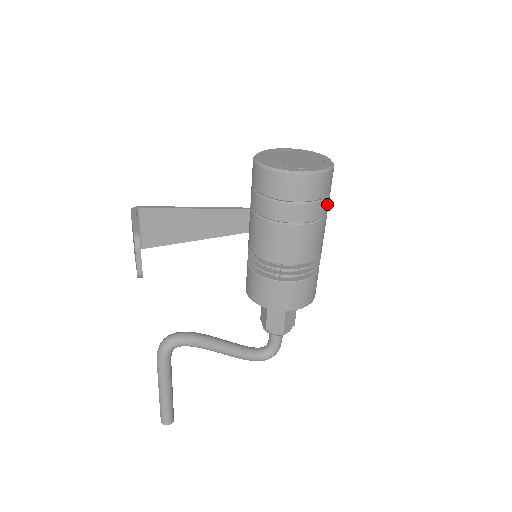
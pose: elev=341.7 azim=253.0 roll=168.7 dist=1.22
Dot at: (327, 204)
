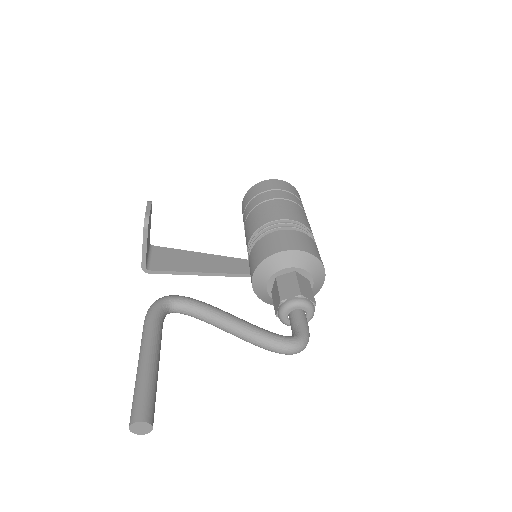
Dot at: (302, 206)
